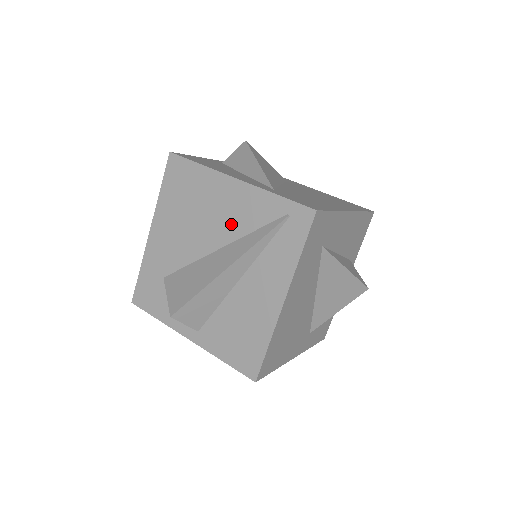
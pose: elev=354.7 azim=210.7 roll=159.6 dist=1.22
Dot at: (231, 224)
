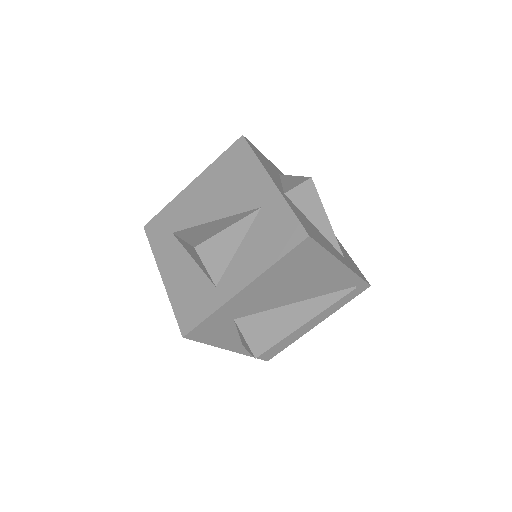
Dot at: (318, 289)
